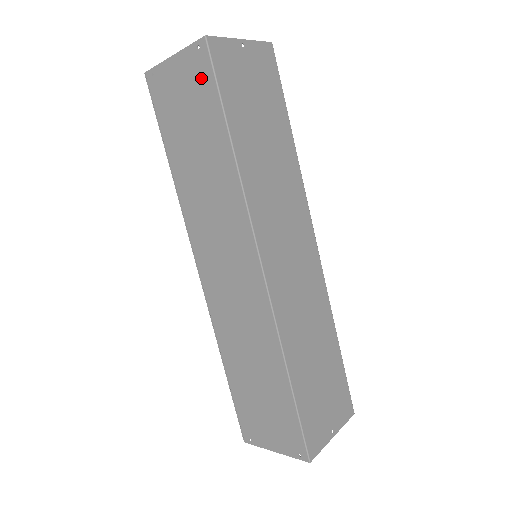
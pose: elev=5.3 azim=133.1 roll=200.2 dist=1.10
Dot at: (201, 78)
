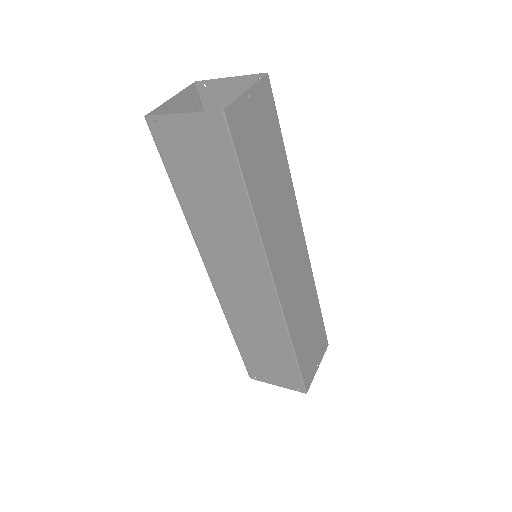
Dot at: (217, 142)
